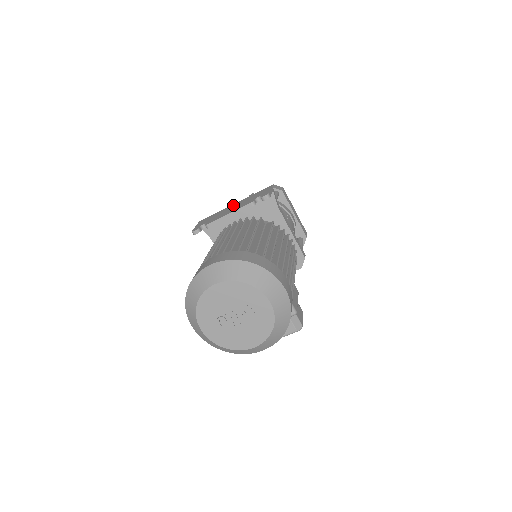
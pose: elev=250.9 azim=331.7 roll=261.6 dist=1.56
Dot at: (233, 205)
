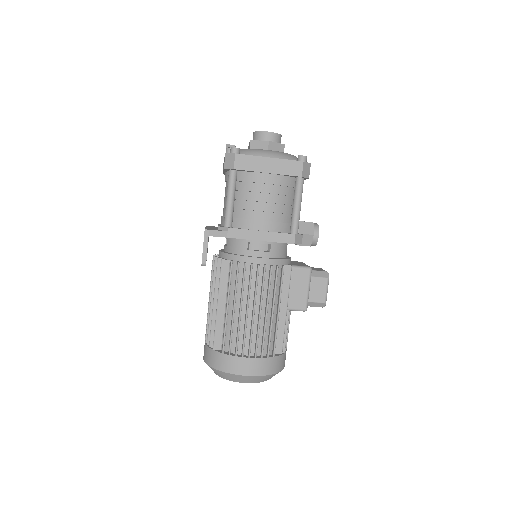
Dot at: occluded
